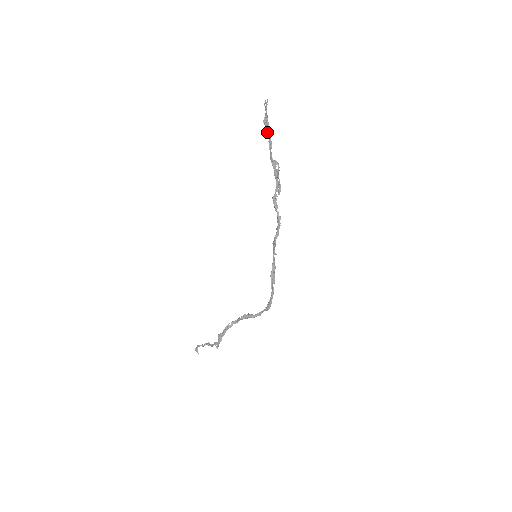
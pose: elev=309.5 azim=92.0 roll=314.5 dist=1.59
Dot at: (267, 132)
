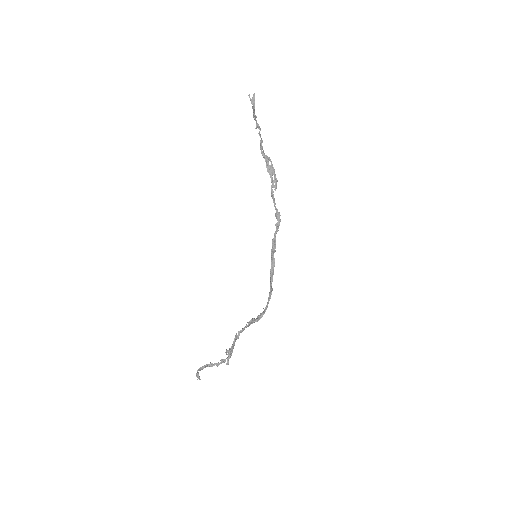
Dot at: (257, 126)
